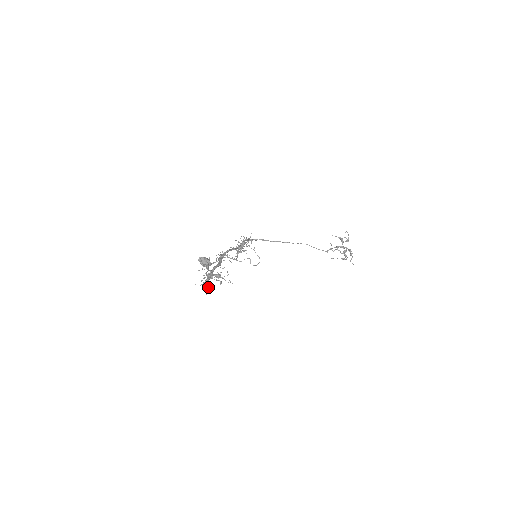
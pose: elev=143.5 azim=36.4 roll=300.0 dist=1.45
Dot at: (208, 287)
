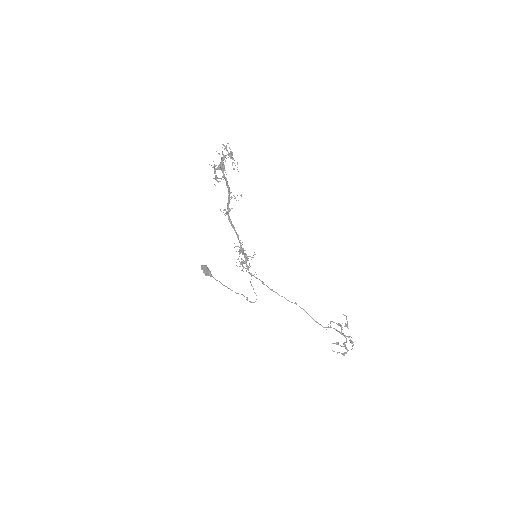
Dot at: (217, 180)
